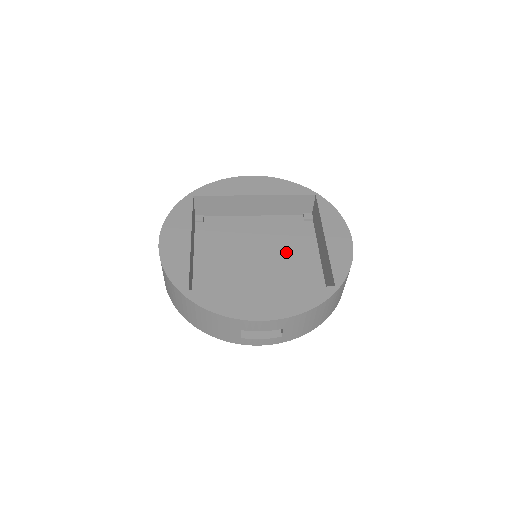
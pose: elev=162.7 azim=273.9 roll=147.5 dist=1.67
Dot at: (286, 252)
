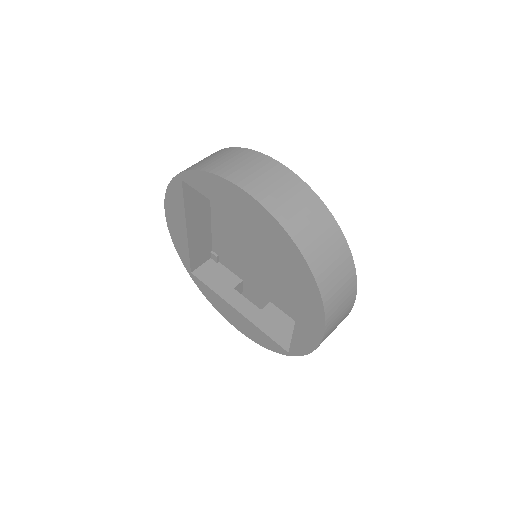
Dot at: (288, 266)
